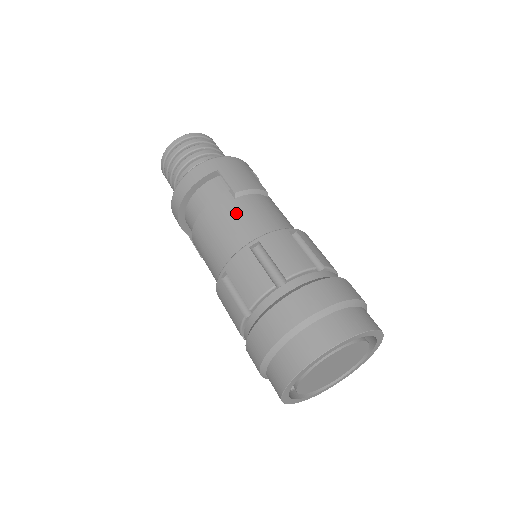
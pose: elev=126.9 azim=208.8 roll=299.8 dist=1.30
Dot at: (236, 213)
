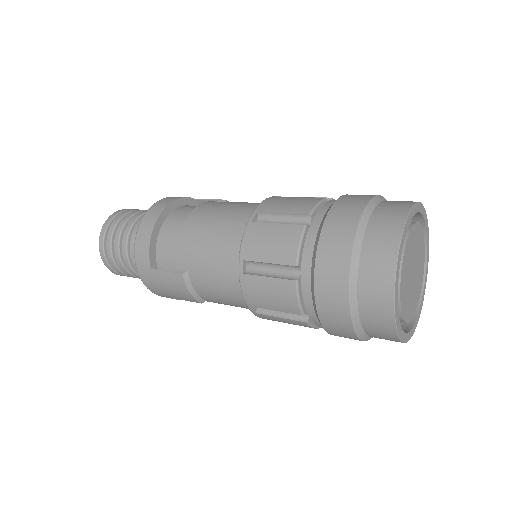
Dot at: occluded
